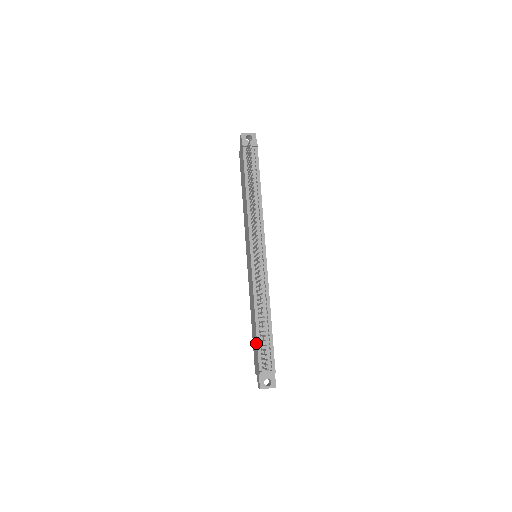
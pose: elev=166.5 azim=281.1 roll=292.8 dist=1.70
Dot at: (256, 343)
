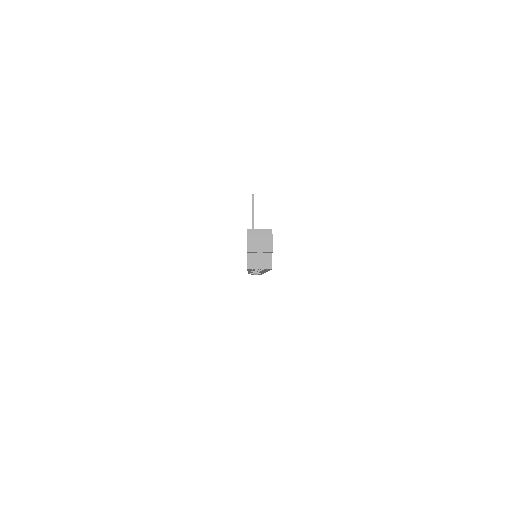
Dot at: occluded
